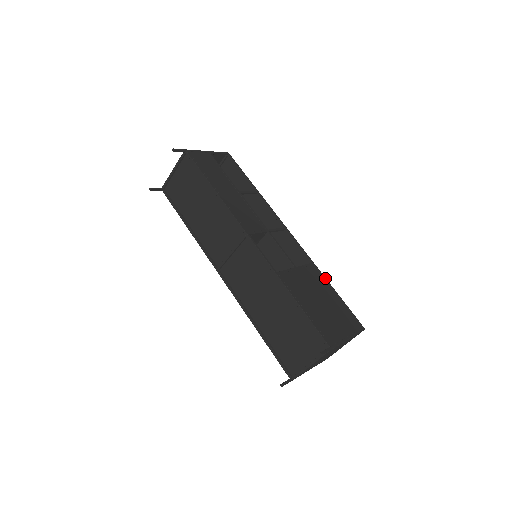
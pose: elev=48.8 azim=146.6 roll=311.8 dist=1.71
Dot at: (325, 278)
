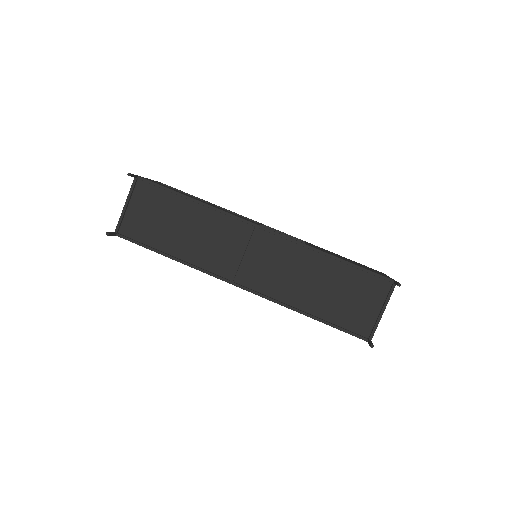
Dot at: occluded
